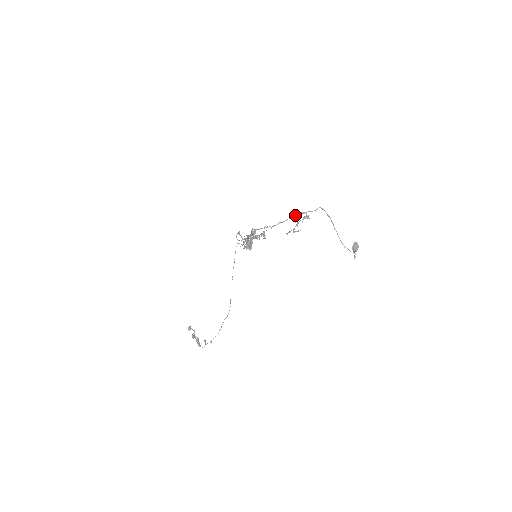
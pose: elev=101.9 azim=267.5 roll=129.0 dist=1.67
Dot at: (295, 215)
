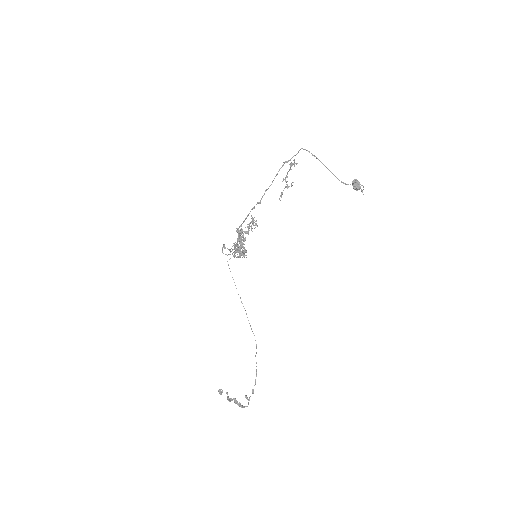
Dot at: (279, 170)
